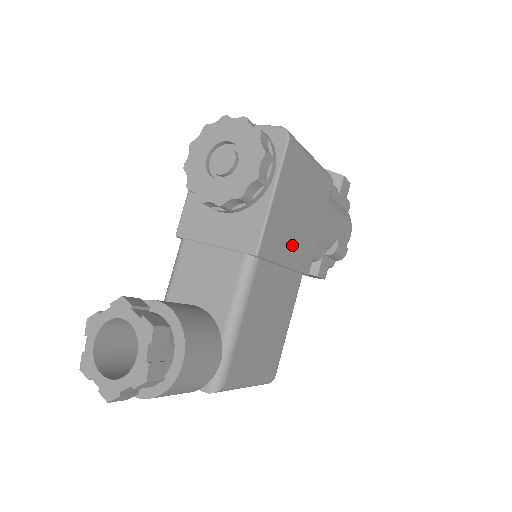
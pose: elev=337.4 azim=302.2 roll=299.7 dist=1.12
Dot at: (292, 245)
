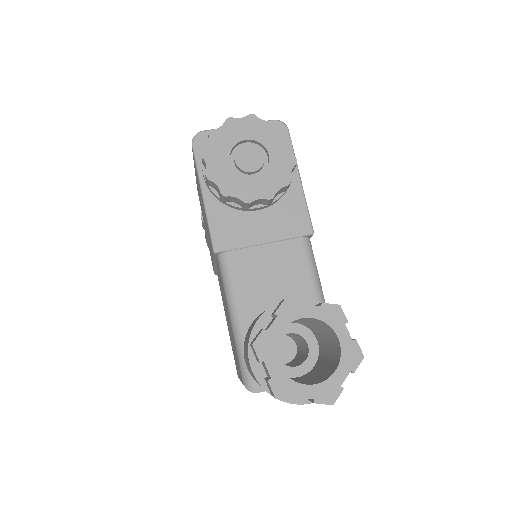
Dot at: occluded
